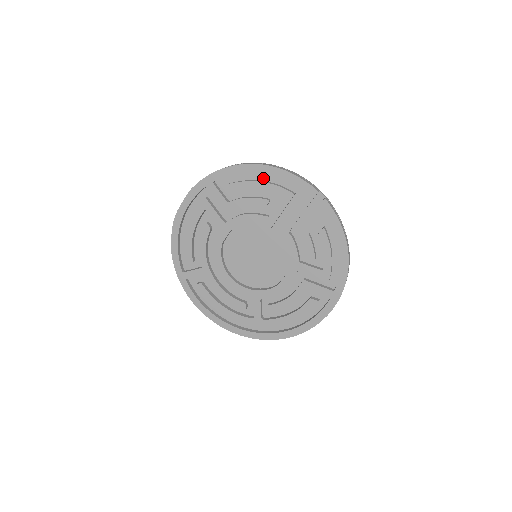
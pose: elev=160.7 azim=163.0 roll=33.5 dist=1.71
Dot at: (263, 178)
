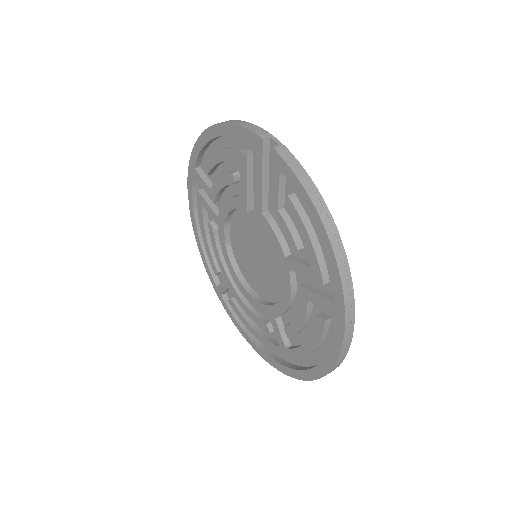
Dot at: (224, 144)
